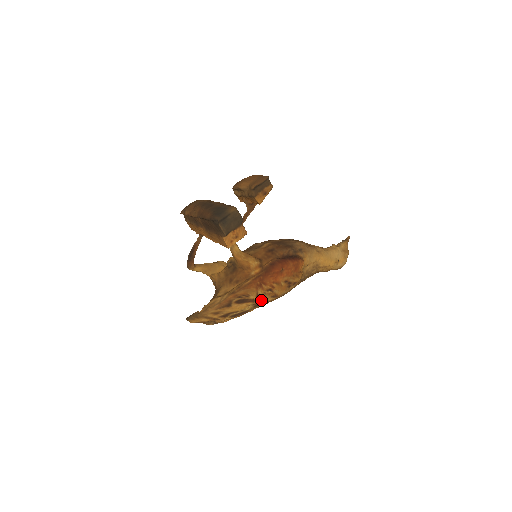
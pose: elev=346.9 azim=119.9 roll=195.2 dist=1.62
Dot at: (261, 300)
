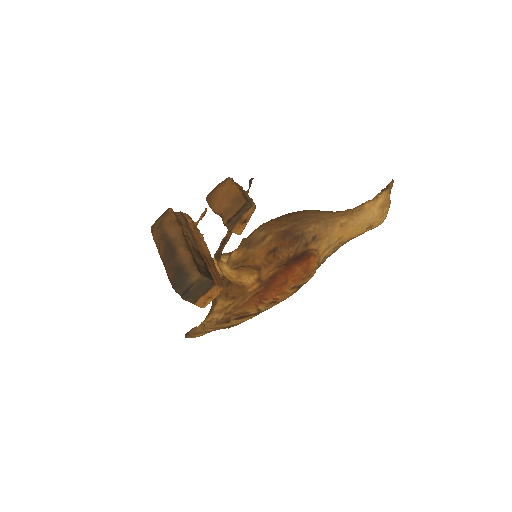
Dot at: (265, 310)
